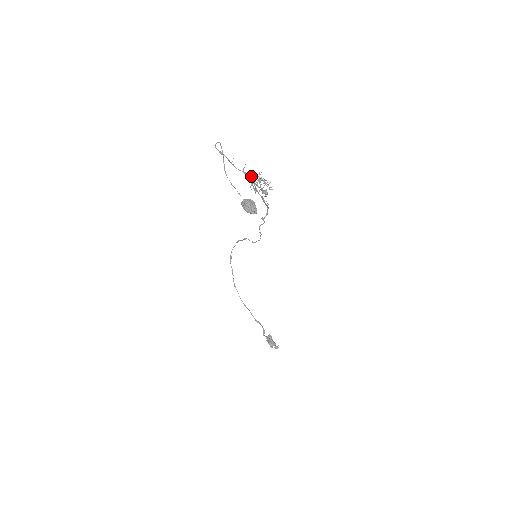
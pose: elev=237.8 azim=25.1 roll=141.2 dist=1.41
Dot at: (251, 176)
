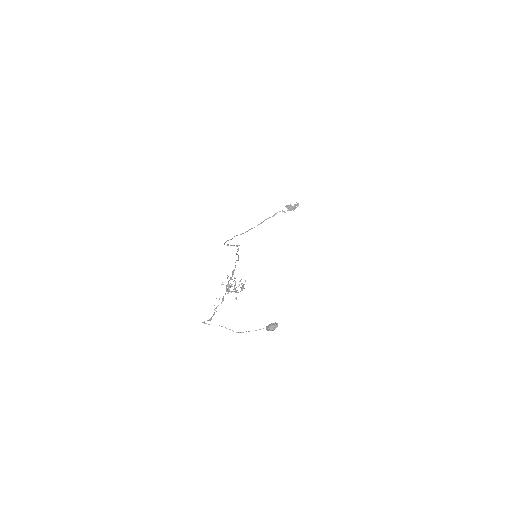
Dot at: occluded
